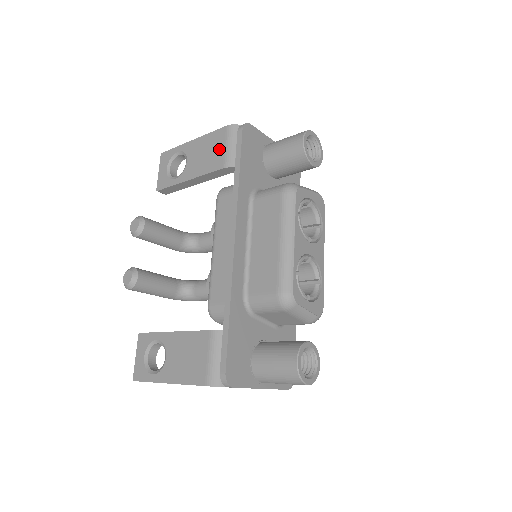
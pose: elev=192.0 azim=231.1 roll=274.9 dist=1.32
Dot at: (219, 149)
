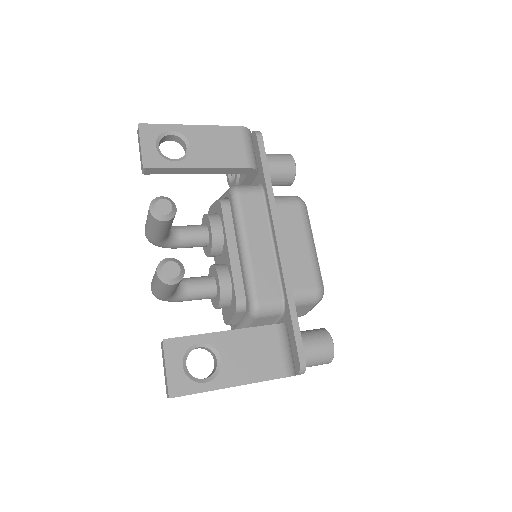
Dot at: (237, 147)
